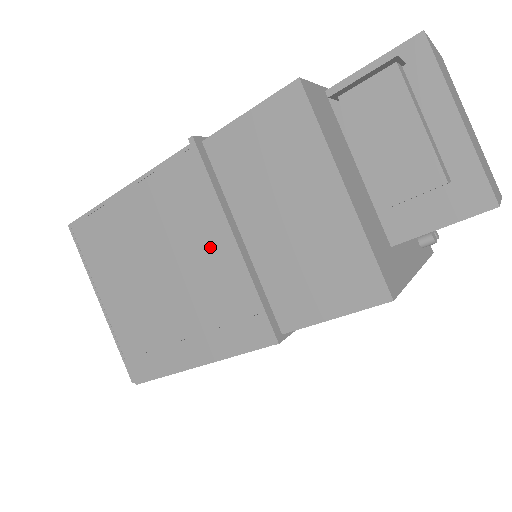
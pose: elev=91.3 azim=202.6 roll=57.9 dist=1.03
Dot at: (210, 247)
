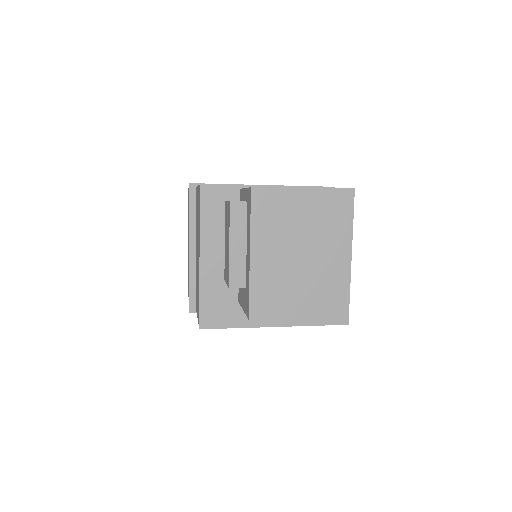
Dot at: occluded
